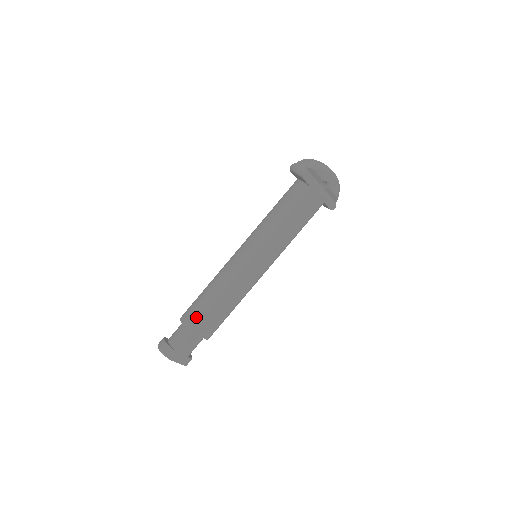
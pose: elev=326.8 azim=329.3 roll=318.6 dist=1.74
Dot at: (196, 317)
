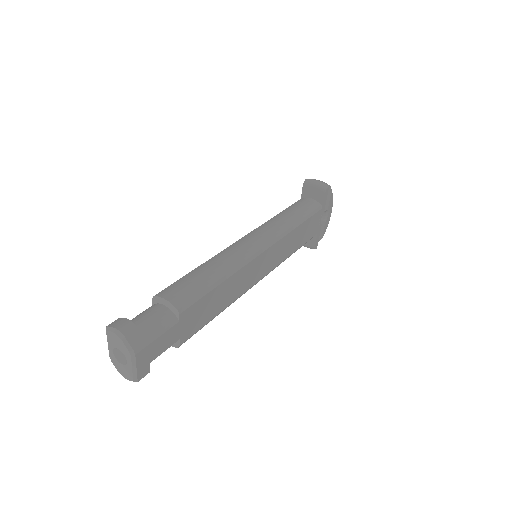
Dot at: (193, 295)
